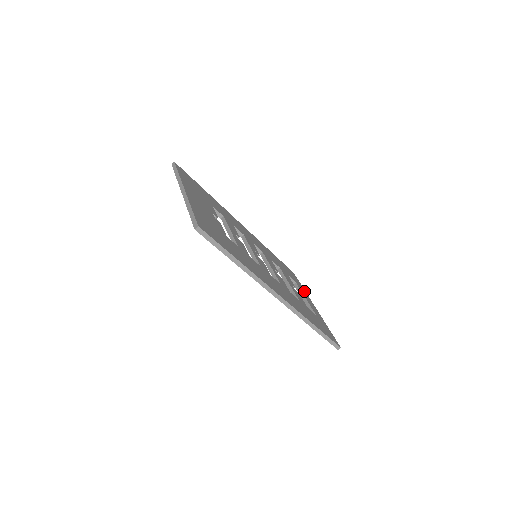
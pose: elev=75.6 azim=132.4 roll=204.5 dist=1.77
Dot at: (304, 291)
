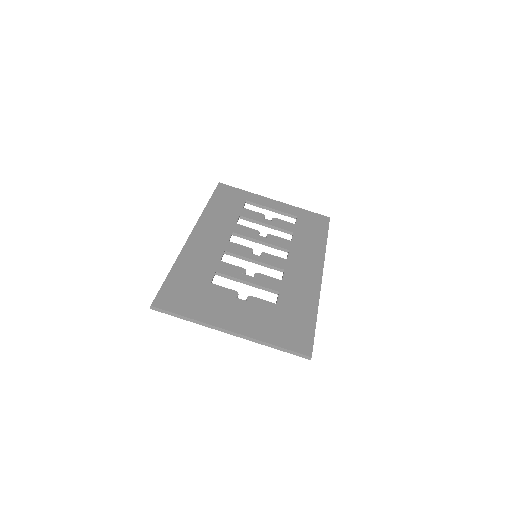
Dot at: (253, 196)
